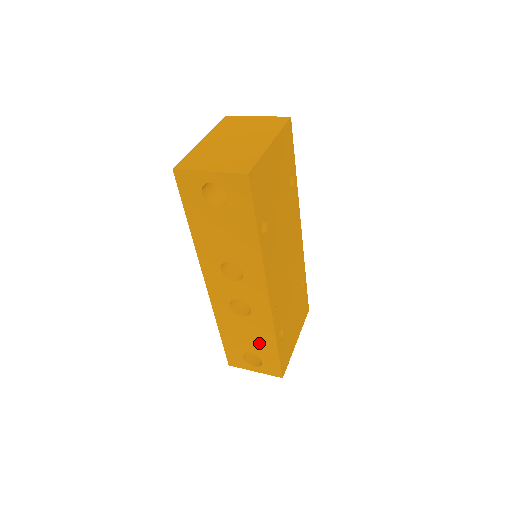
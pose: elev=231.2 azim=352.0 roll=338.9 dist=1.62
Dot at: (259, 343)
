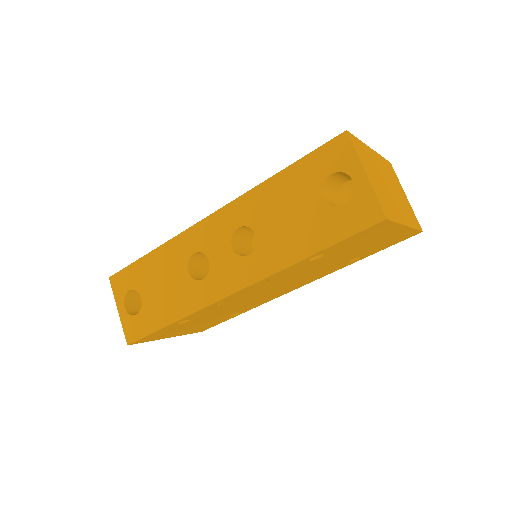
Dot at: (161, 303)
